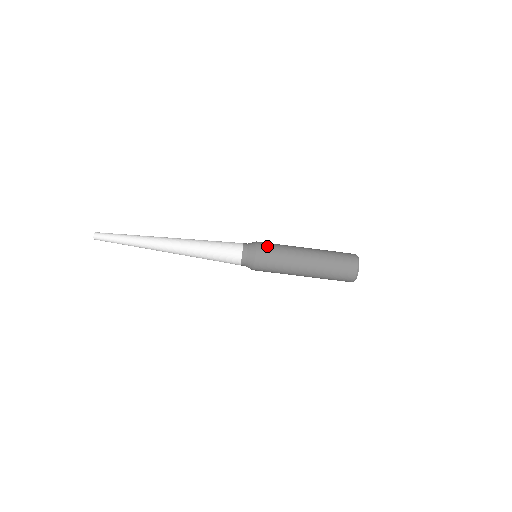
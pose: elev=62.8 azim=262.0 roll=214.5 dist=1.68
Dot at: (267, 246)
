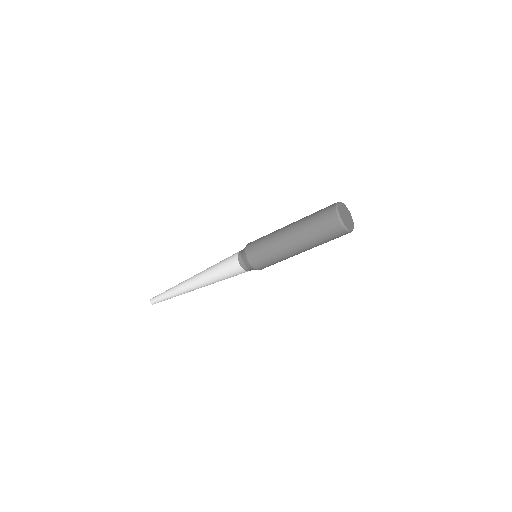
Dot at: (257, 259)
